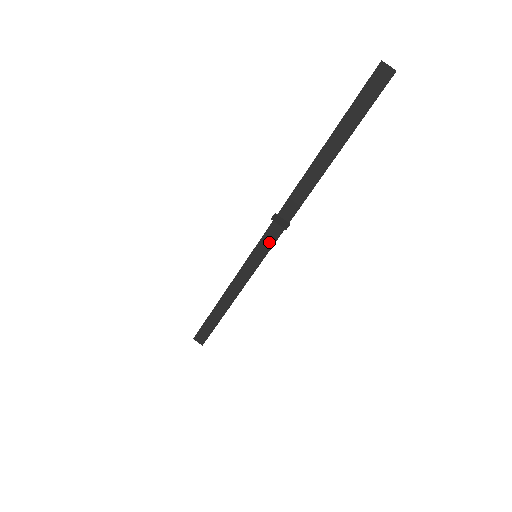
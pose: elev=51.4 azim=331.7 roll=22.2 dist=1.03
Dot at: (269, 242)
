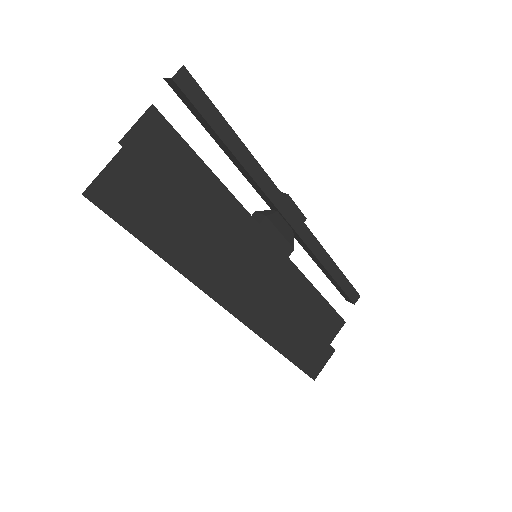
Dot at: (288, 225)
